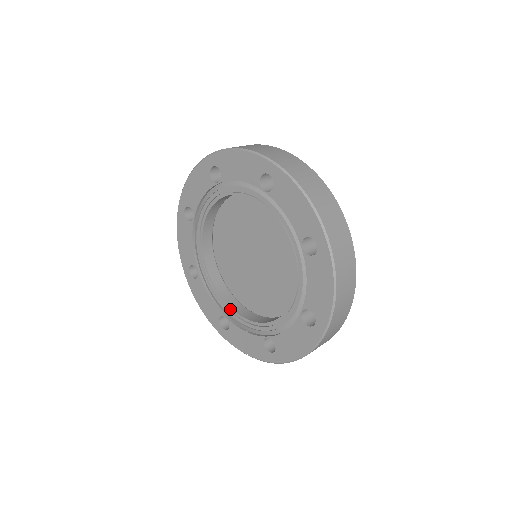
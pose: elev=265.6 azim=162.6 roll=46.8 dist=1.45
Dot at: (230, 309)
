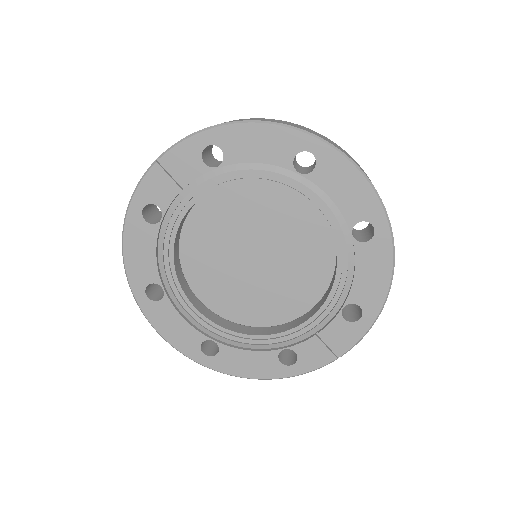
Dot at: (280, 336)
